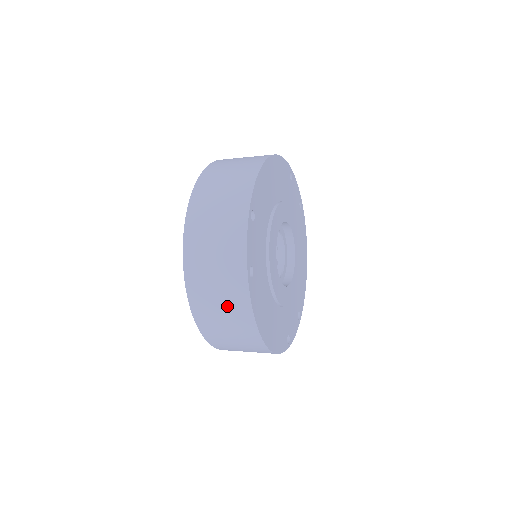
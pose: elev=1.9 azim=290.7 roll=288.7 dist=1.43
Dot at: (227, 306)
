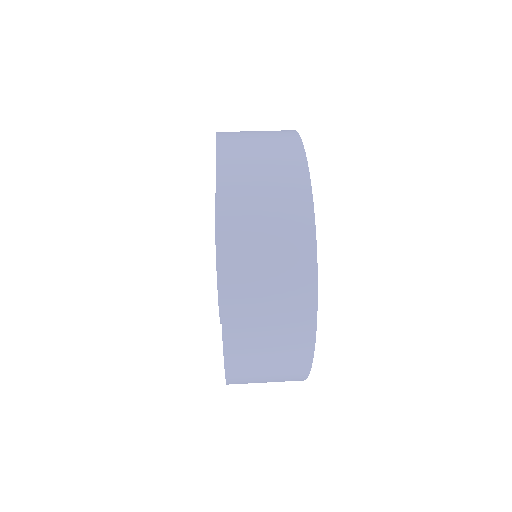
Dot at: (278, 372)
